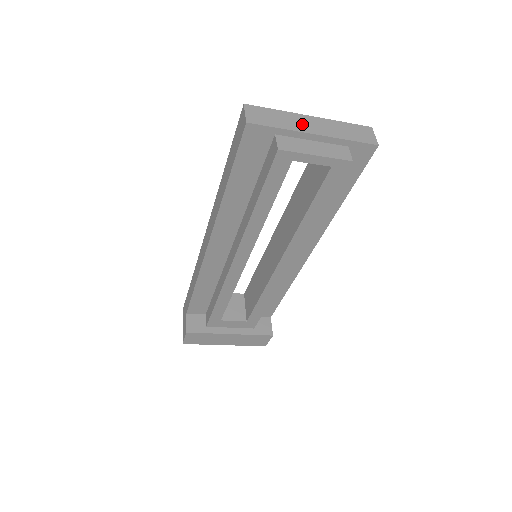
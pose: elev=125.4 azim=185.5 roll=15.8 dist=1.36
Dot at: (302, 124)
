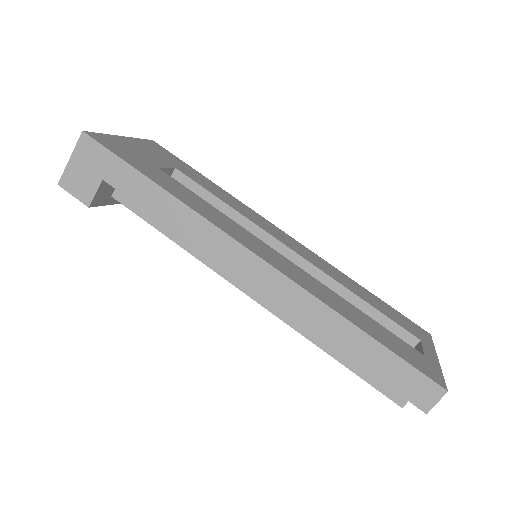
Dot at: occluded
